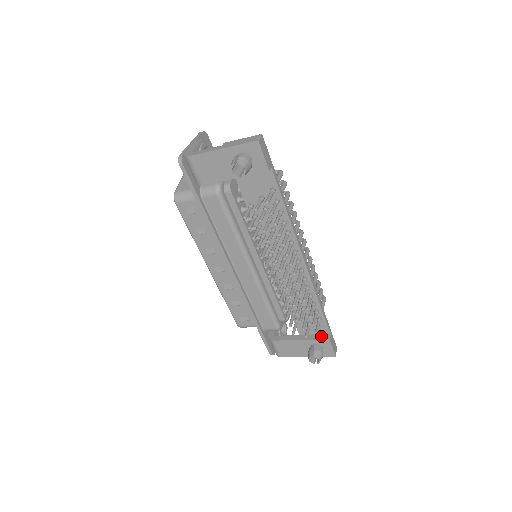
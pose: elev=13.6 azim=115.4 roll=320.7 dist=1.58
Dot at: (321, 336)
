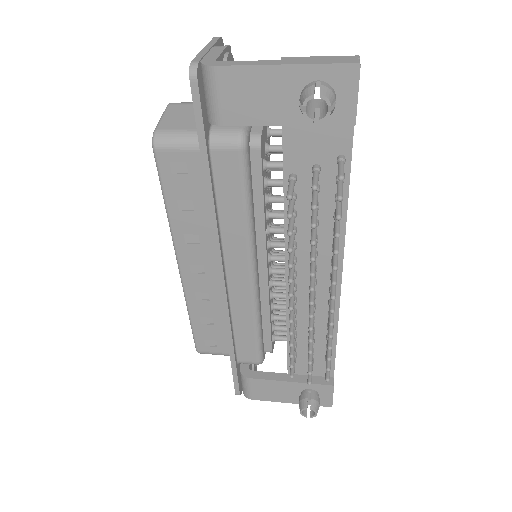
Dot at: (321, 379)
